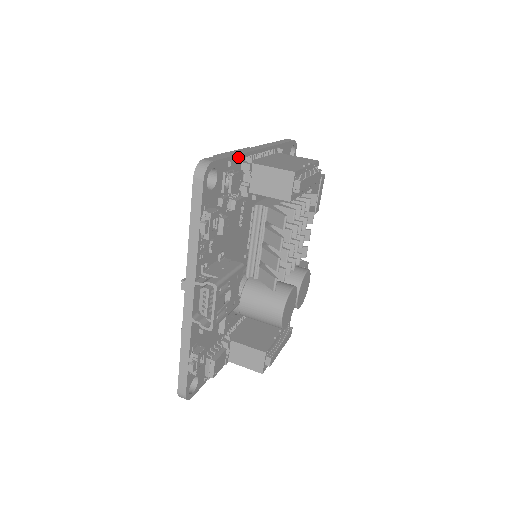
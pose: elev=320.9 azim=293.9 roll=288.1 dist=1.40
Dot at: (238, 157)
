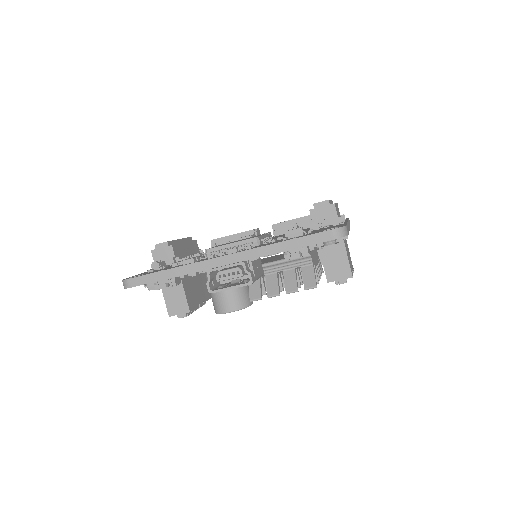
Dot at: occluded
